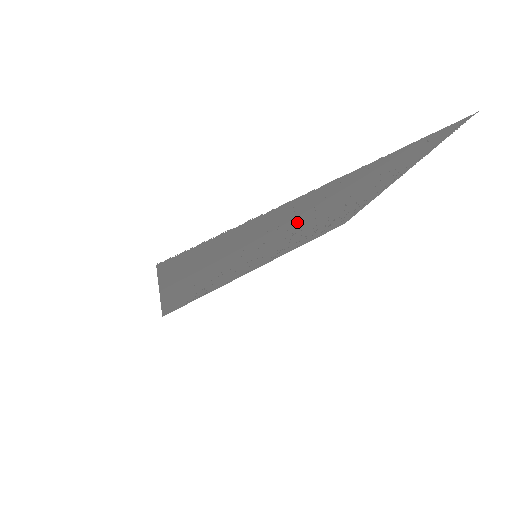
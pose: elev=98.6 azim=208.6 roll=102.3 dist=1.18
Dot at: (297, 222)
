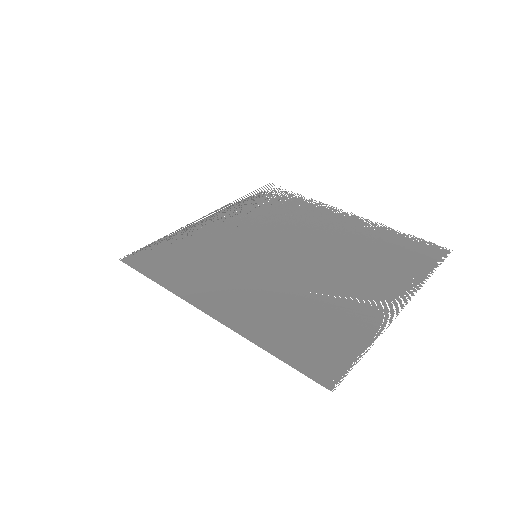
Dot at: (325, 271)
